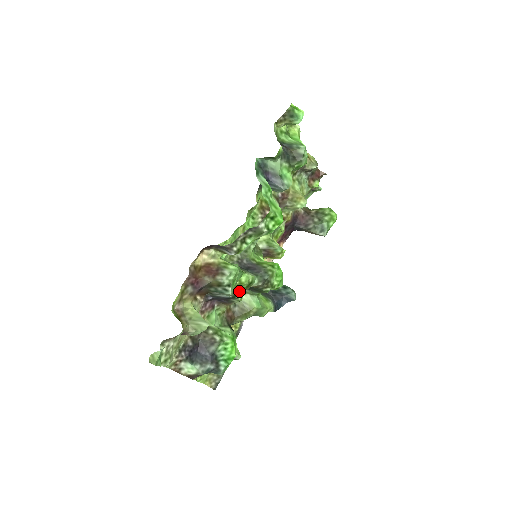
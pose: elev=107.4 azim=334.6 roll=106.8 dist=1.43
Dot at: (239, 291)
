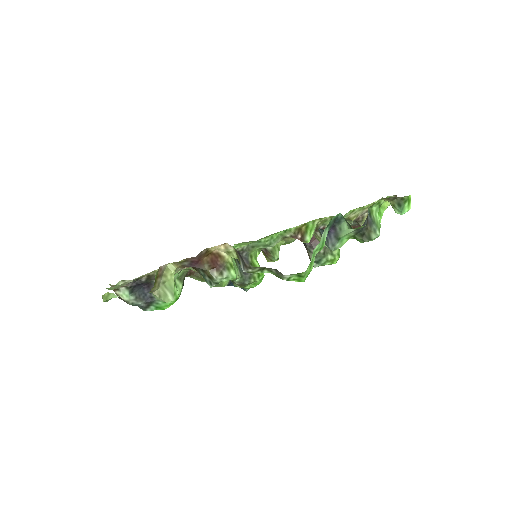
Dot at: occluded
